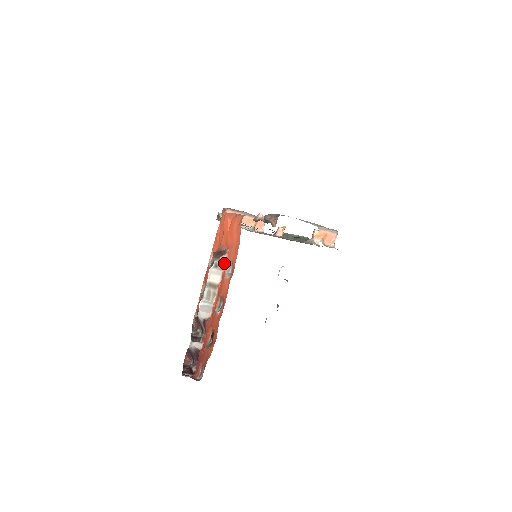
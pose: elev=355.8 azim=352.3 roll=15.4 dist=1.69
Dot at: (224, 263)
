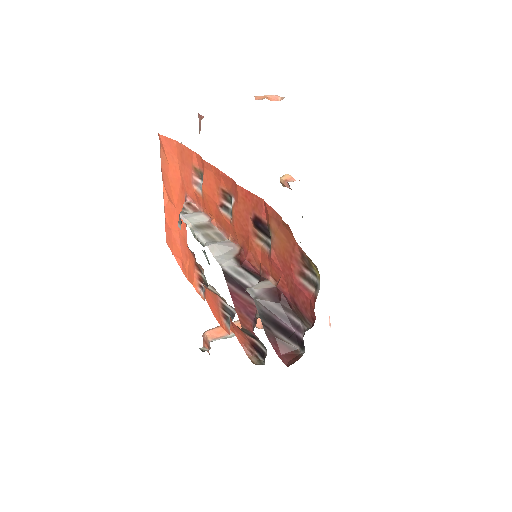
Dot at: (194, 207)
